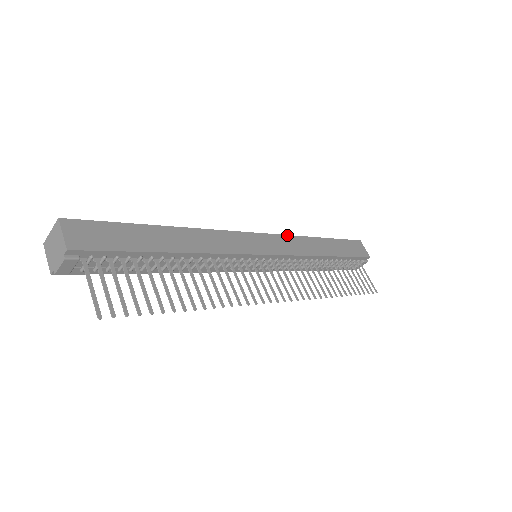
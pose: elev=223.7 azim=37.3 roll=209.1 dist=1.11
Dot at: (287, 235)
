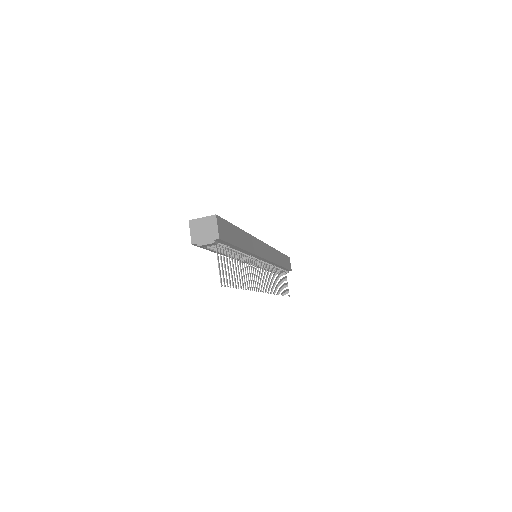
Dot at: occluded
